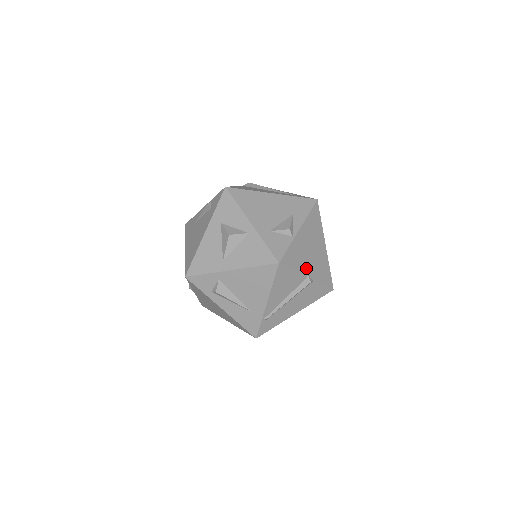
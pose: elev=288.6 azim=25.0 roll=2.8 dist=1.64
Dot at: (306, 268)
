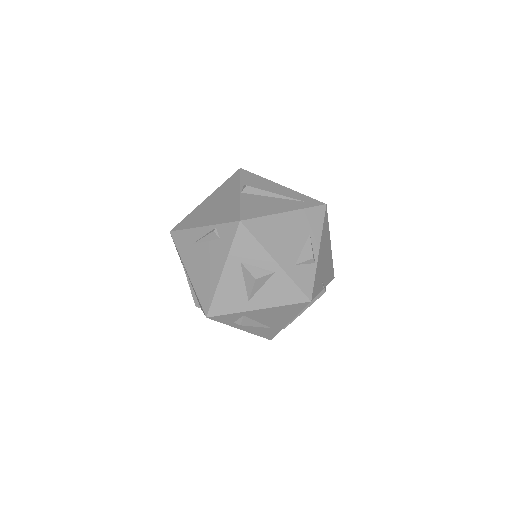
Dot at: (323, 282)
